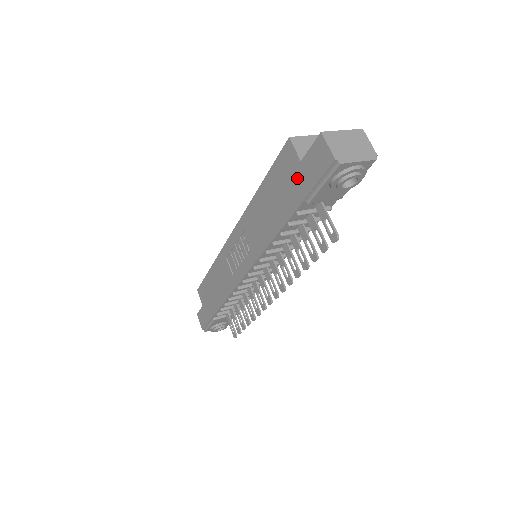
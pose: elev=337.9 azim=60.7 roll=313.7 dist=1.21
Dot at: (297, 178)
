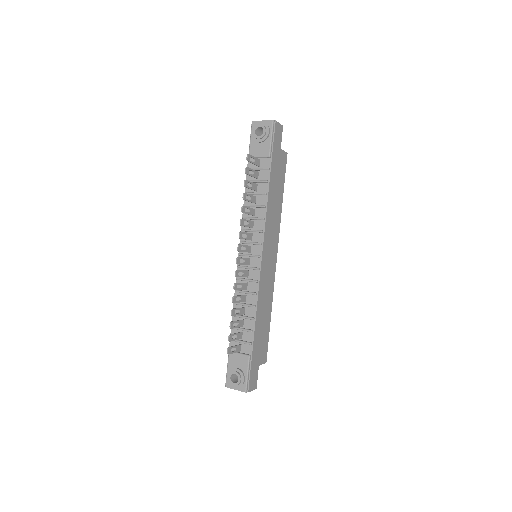
Dot at: occluded
